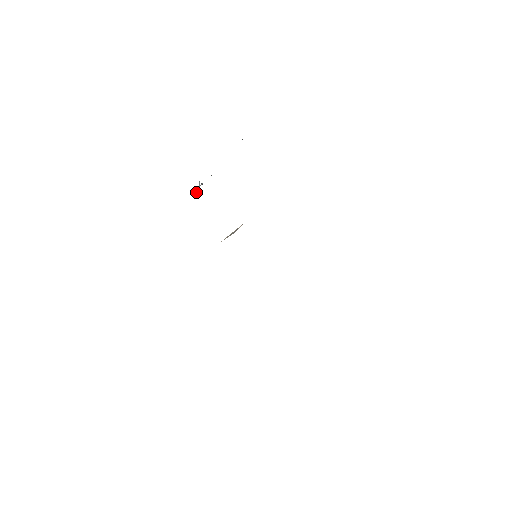
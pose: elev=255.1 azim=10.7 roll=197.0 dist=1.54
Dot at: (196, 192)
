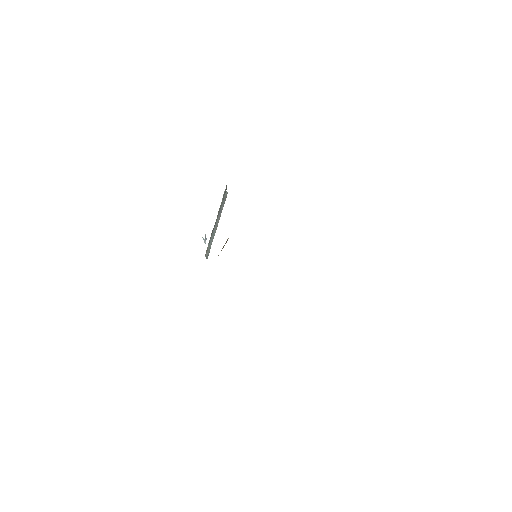
Dot at: occluded
